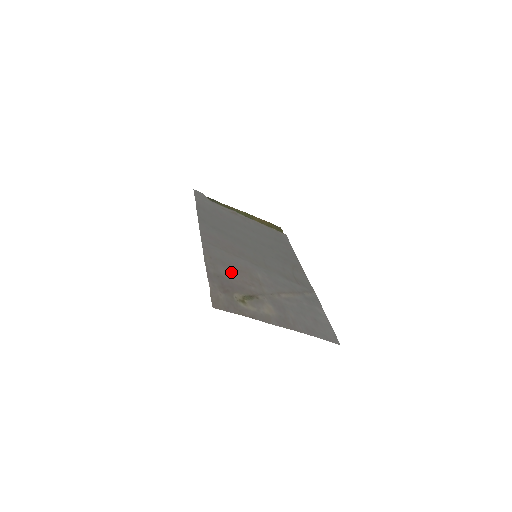
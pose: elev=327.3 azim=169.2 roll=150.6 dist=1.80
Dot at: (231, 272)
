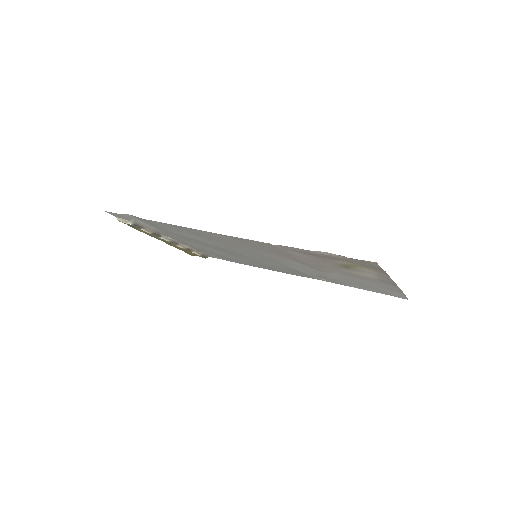
Dot at: (294, 255)
